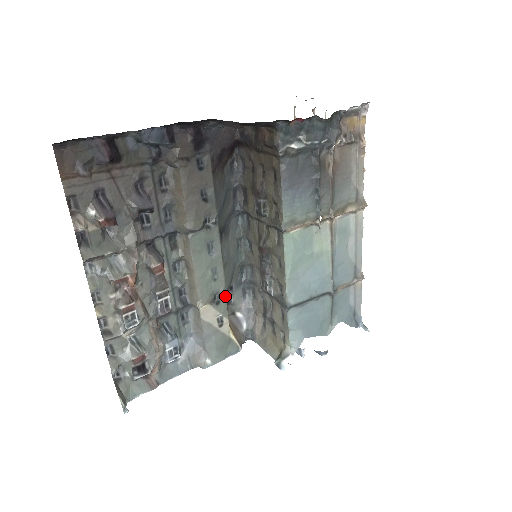
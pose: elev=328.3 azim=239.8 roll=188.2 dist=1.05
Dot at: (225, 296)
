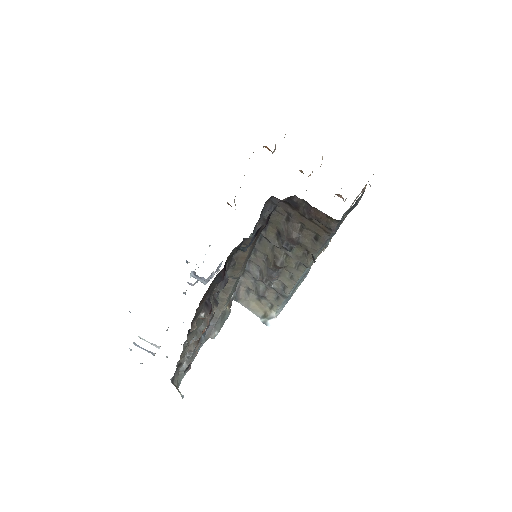
Dot at: (234, 291)
